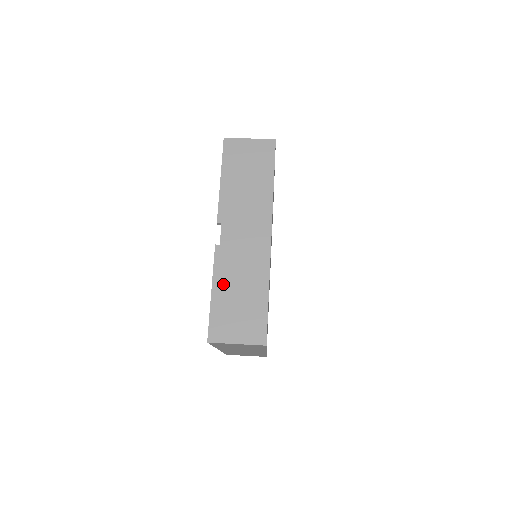
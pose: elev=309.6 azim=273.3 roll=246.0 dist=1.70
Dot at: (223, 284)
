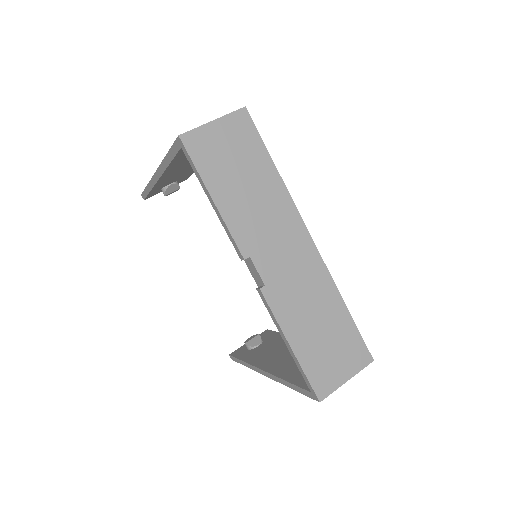
Dot at: (297, 329)
